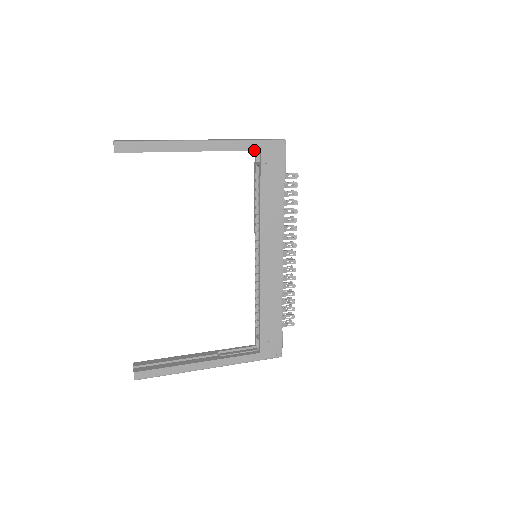
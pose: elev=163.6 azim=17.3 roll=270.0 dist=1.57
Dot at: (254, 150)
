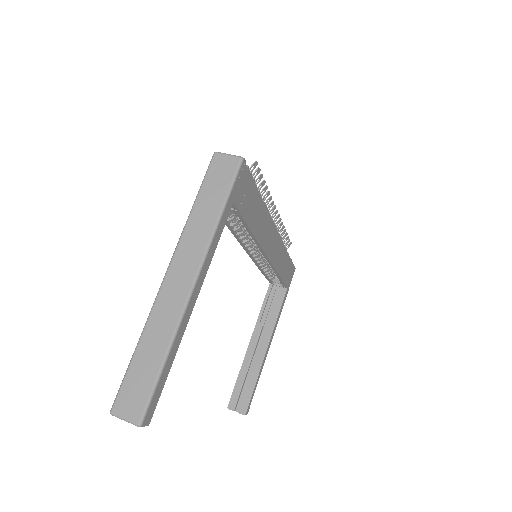
Dot at: (229, 212)
